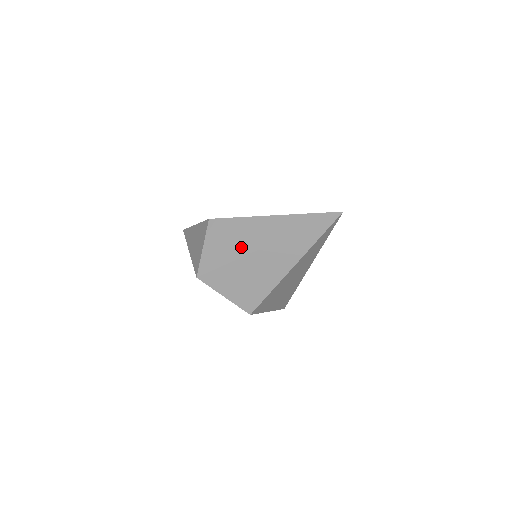
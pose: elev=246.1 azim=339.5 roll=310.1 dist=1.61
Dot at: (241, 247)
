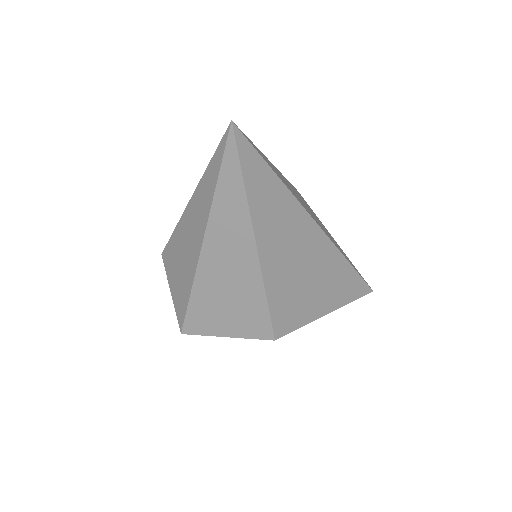
Dot at: (189, 265)
